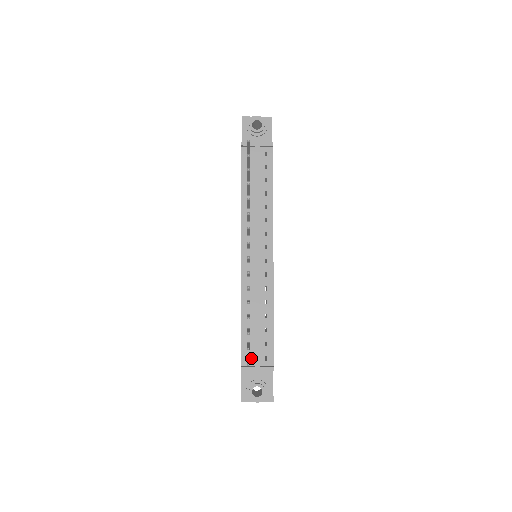
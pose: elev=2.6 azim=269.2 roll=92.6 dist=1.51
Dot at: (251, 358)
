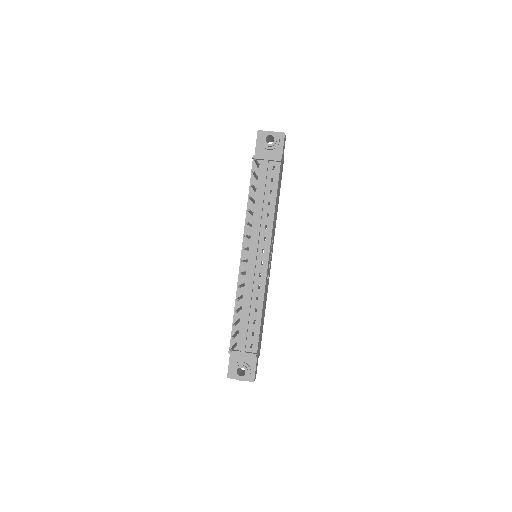
Dot at: (239, 344)
